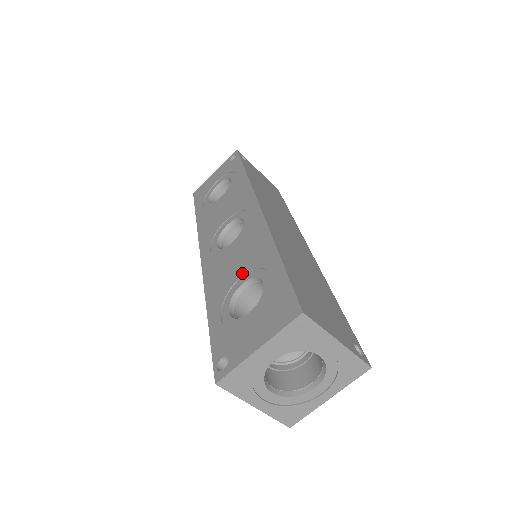
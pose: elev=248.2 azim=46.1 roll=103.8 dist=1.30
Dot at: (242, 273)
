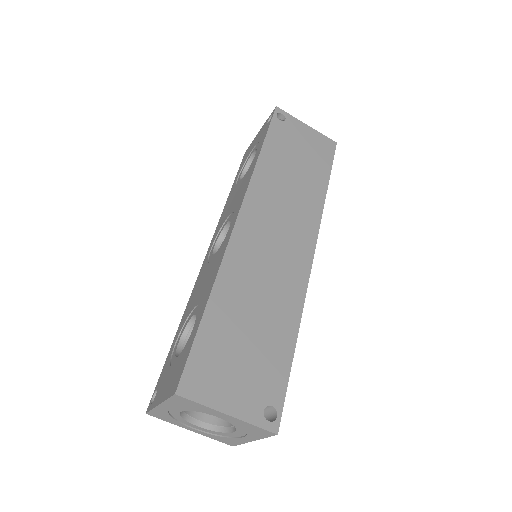
Dot at: (196, 303)
